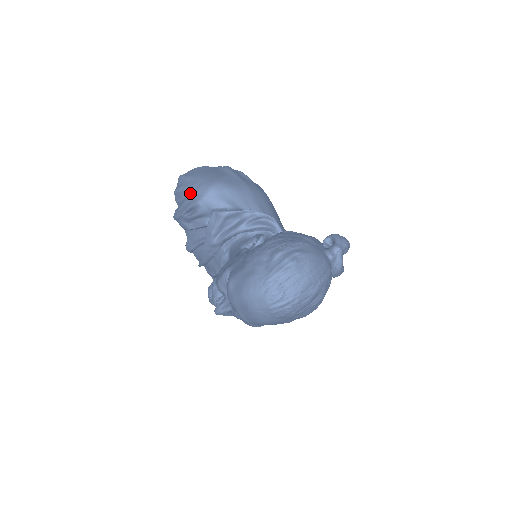
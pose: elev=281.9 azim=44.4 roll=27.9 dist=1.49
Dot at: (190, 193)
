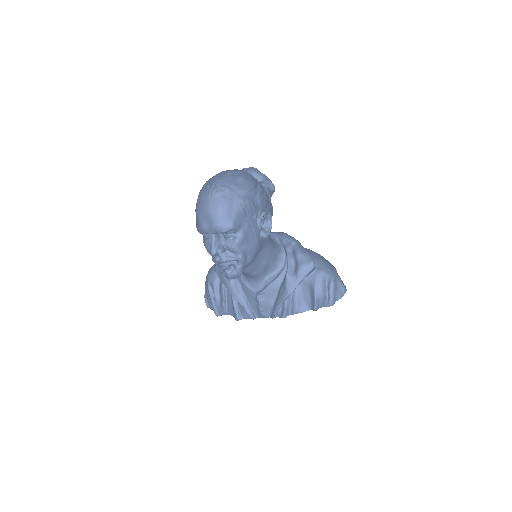
Dot at: (205, 287)
